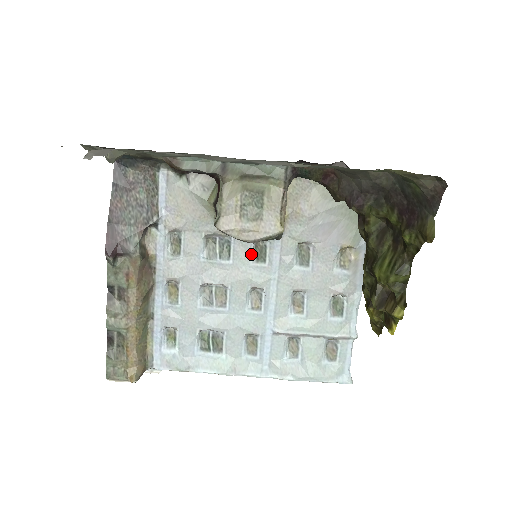
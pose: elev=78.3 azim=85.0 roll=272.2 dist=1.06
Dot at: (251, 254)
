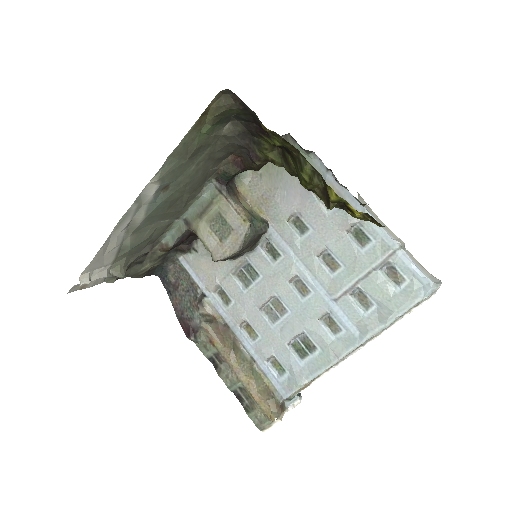
Dot at: (268, 259)
